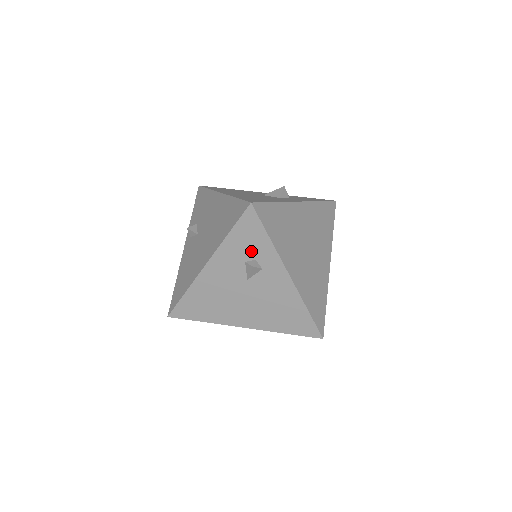
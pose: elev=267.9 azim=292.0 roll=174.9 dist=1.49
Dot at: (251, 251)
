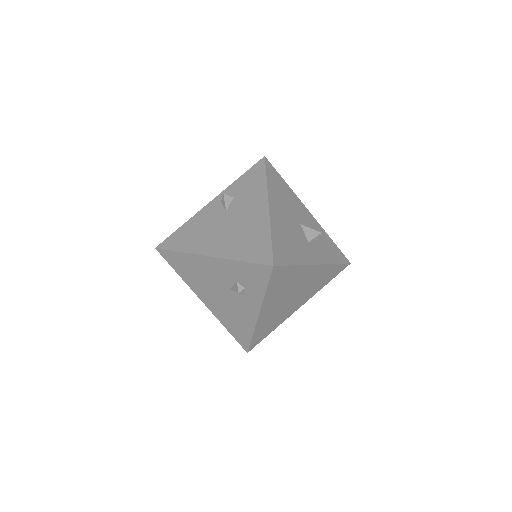
Dot at: (247, 282)
